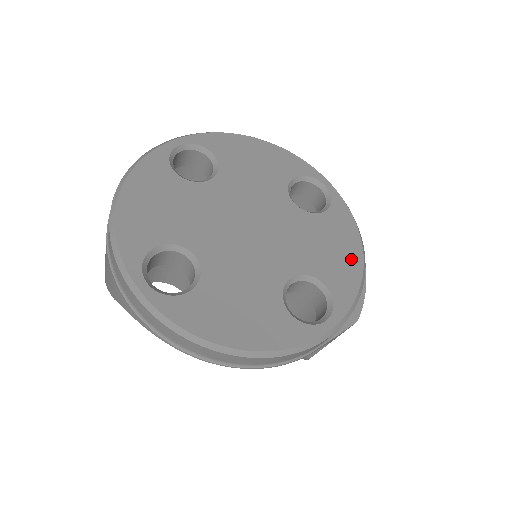
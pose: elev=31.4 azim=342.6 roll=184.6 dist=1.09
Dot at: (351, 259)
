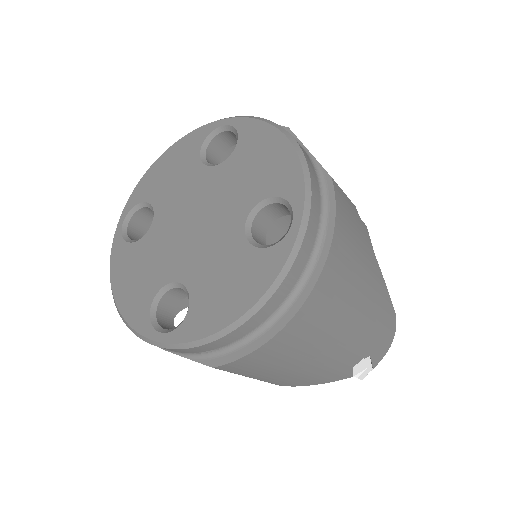
Dot at: (229, 308)
